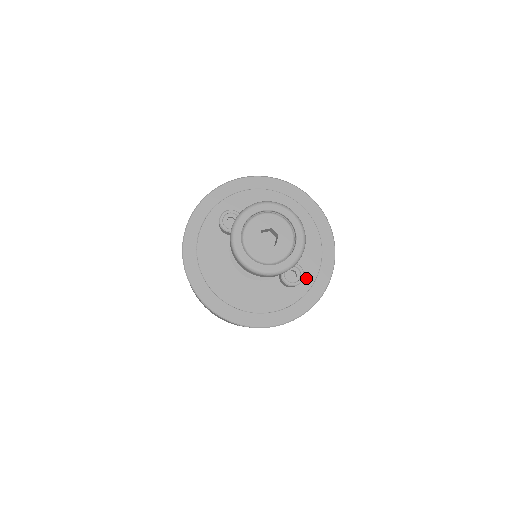
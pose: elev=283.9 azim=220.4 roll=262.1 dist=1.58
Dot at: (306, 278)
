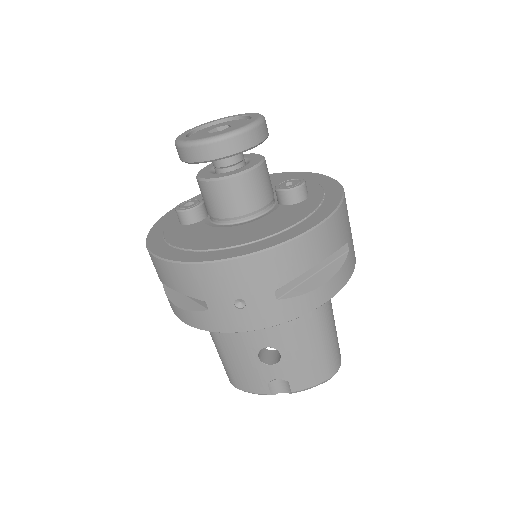
Dot at: (311, 191)
